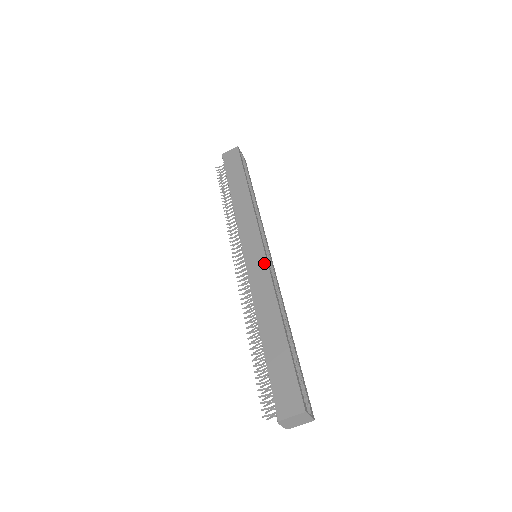
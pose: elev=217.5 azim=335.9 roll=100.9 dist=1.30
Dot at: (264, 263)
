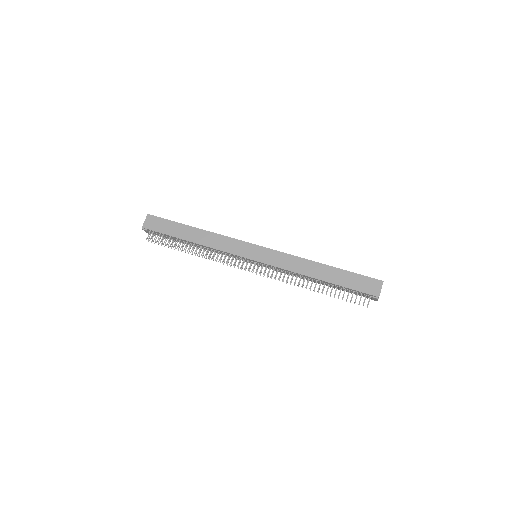
Dot at: (273, 252)
